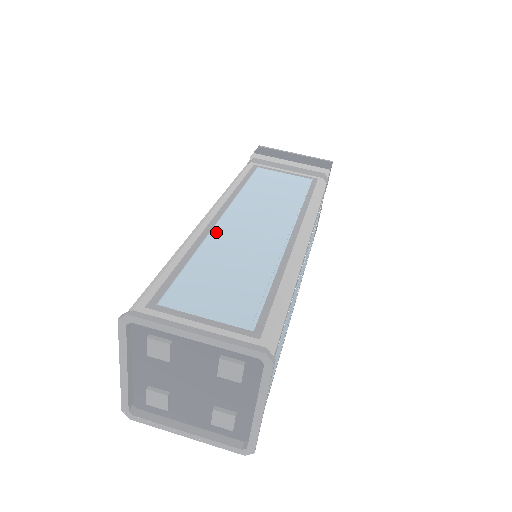
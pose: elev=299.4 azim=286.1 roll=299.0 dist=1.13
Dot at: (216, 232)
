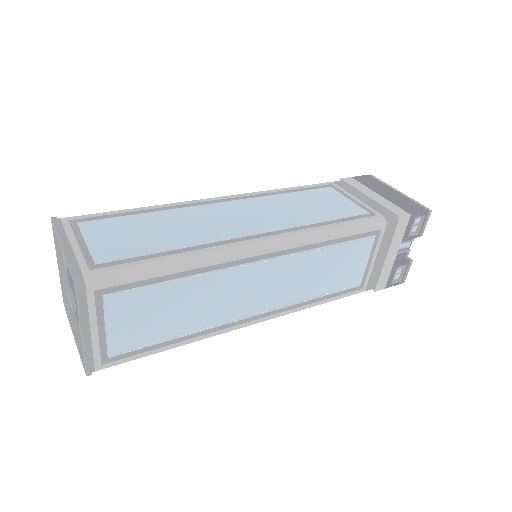
Dot at: (197, 208)
